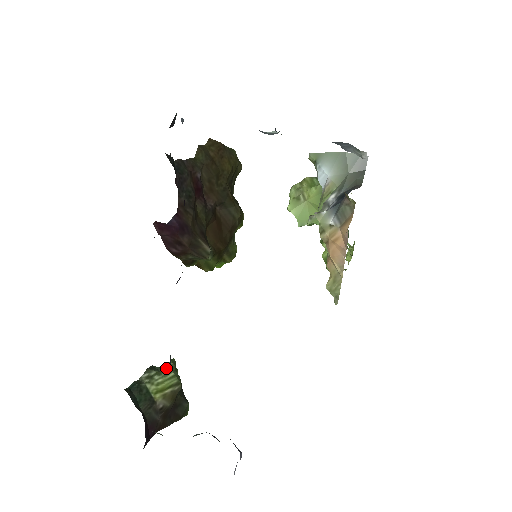
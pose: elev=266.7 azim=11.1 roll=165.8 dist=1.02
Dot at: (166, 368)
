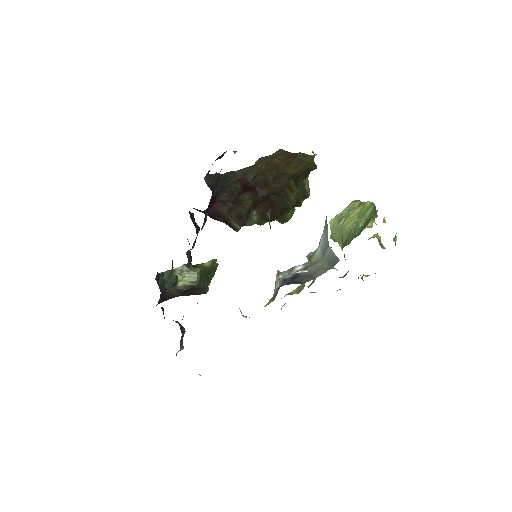
Dot at: (195, 270)
